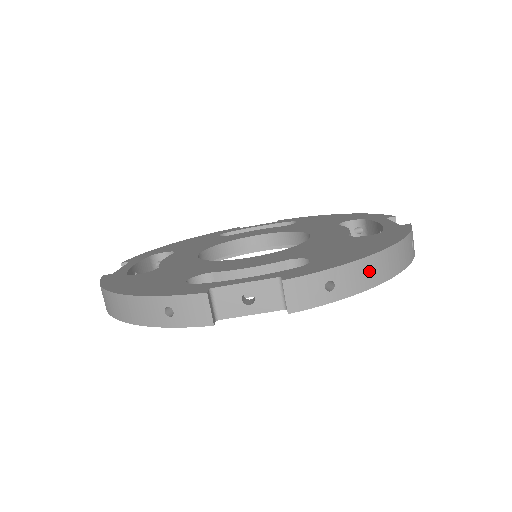
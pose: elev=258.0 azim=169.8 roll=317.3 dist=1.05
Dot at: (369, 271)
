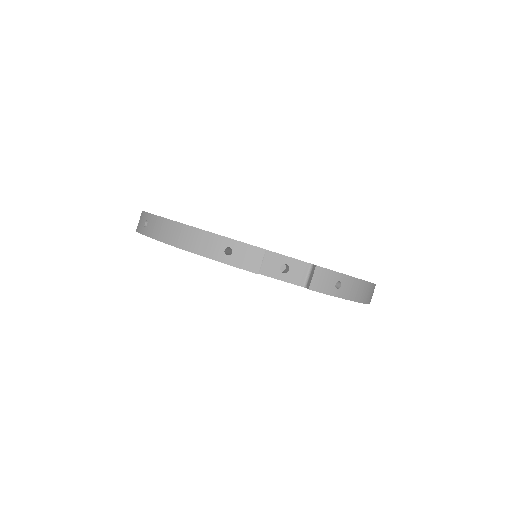
Dot at: (359, 290)
